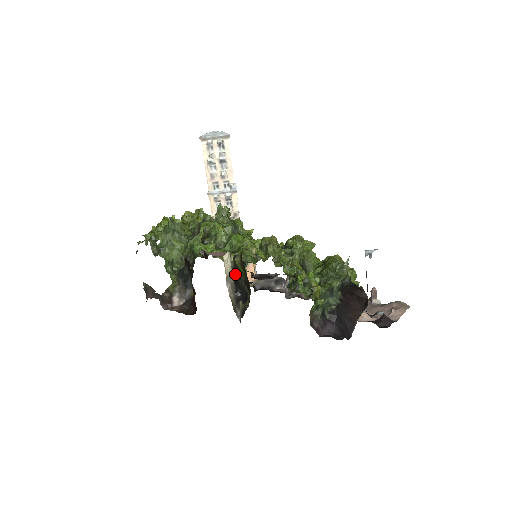
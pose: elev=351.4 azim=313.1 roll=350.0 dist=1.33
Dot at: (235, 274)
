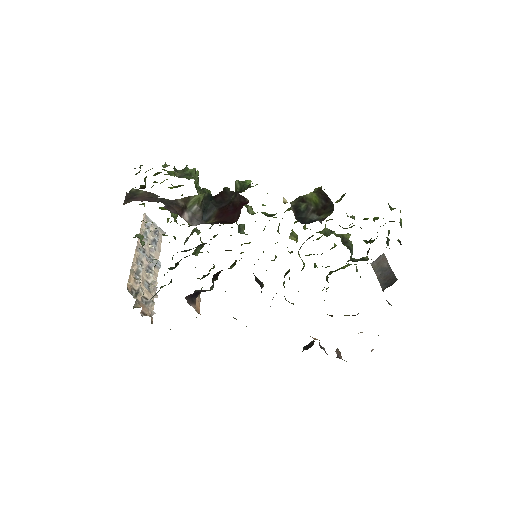
Dot at: (298, 207)
